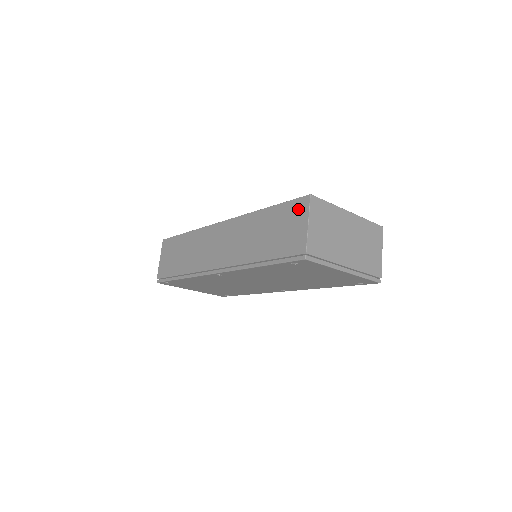
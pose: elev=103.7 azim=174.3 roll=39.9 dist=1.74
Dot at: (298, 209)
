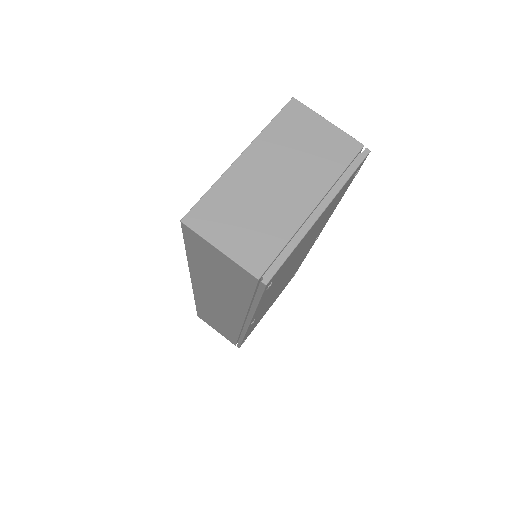
Dot at: (196, 242)
